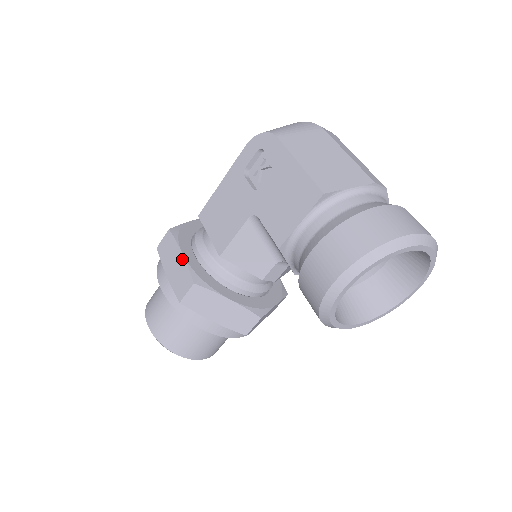
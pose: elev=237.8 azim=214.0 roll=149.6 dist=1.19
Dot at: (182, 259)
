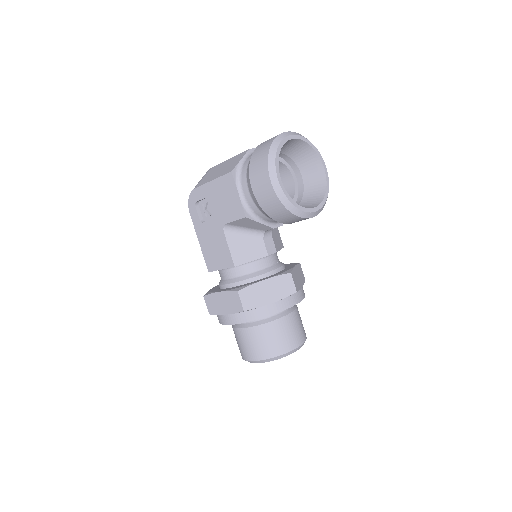
Dot at: (222, 294)
